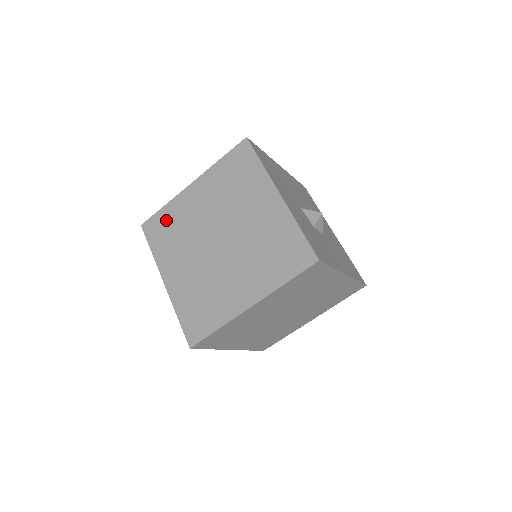
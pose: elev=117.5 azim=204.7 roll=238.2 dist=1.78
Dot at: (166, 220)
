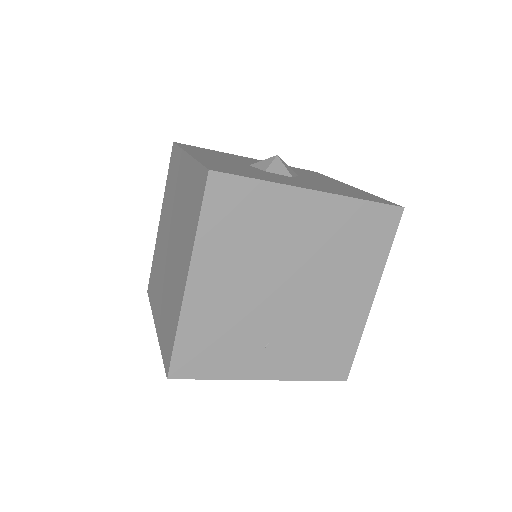
Dot at: (154, 269)
